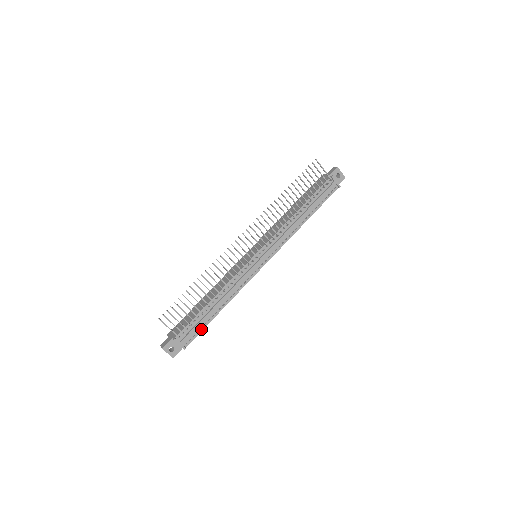
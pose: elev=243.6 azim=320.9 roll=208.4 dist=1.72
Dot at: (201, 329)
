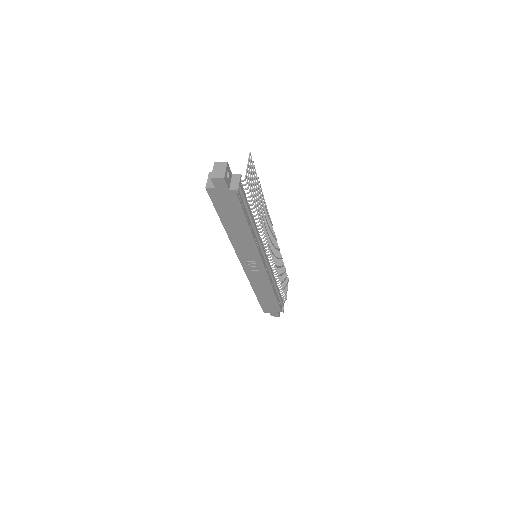
Dot at: (243, 208)
